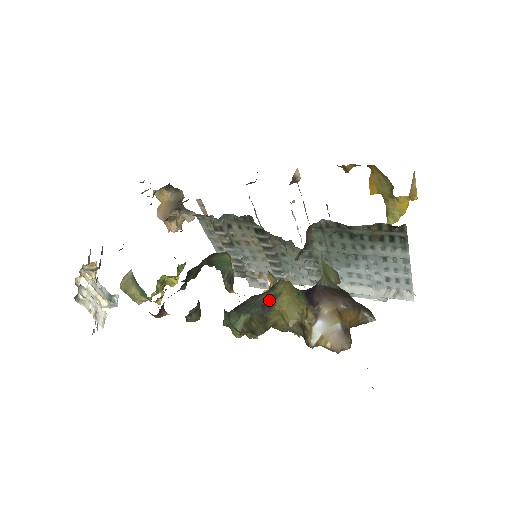
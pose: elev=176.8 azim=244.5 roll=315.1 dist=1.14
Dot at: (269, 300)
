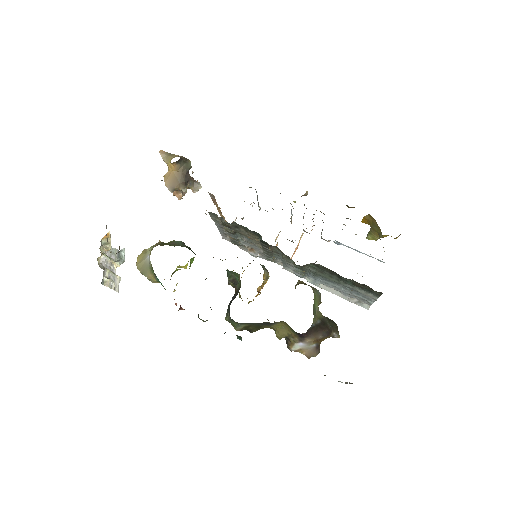
Dot at: (268, 323)
